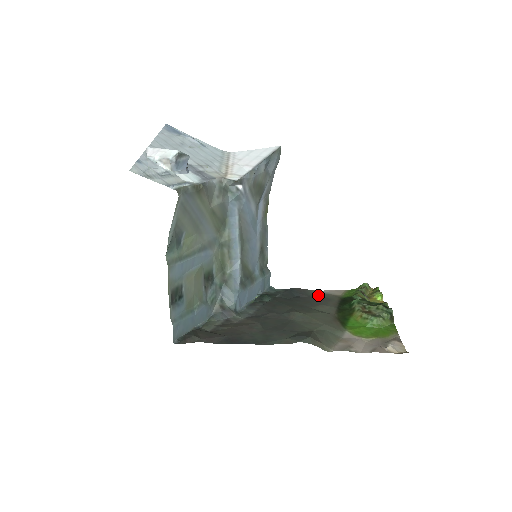
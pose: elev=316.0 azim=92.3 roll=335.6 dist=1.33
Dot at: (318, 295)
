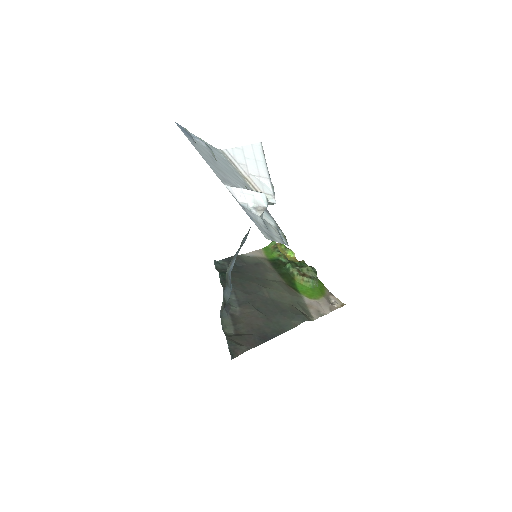
Dot at: (251, 260)
